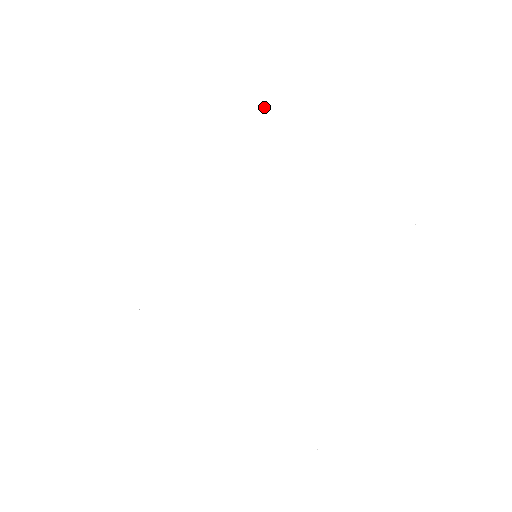
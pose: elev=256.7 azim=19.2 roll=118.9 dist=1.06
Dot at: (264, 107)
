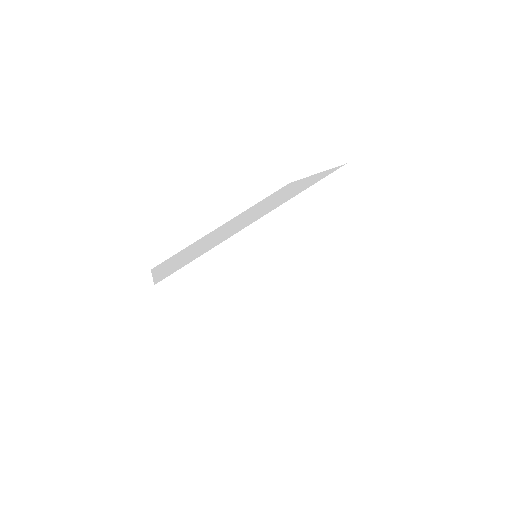
Dot at: (314, 176)
